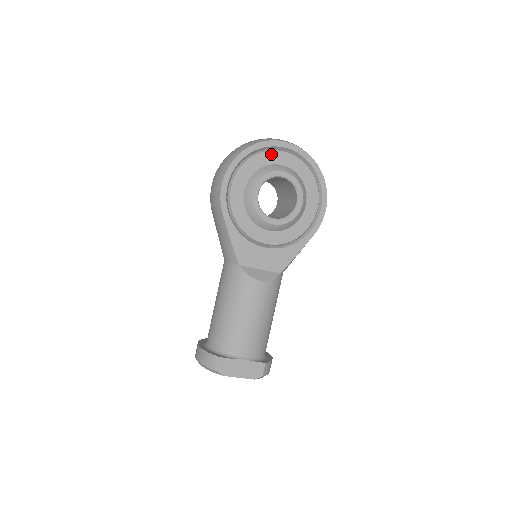
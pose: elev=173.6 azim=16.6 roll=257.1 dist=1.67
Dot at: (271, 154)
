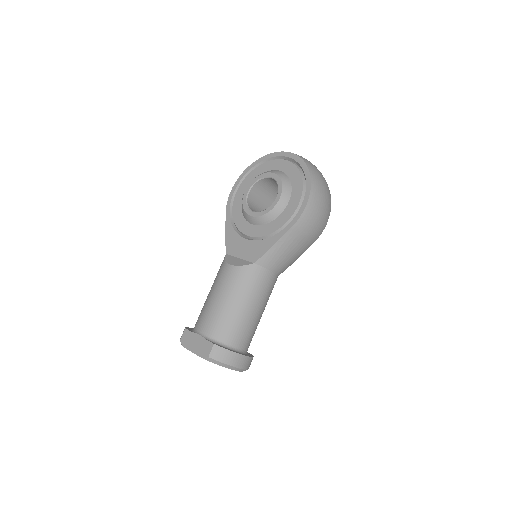
Dot at: (270, 163)
